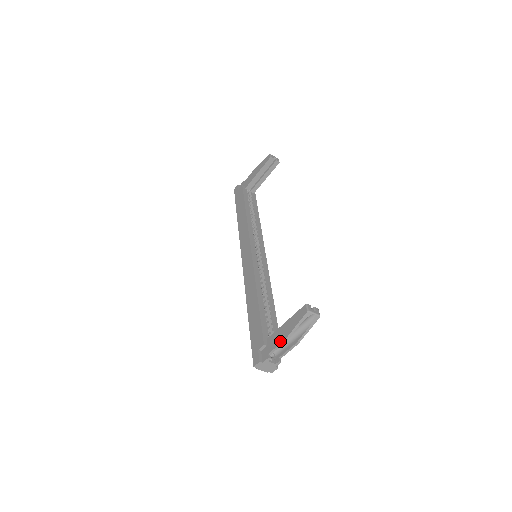
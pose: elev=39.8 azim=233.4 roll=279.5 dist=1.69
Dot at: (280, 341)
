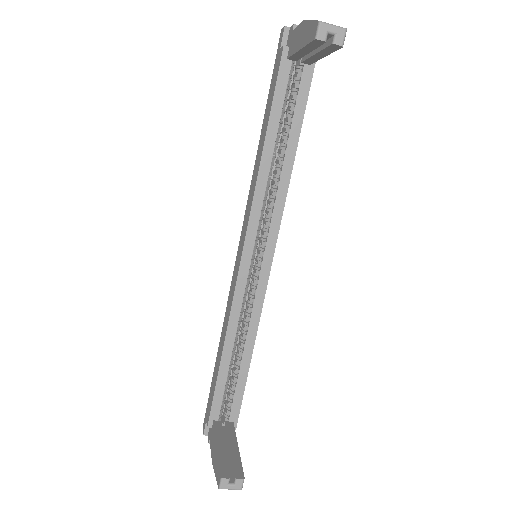
Dot at: (211, 454)
